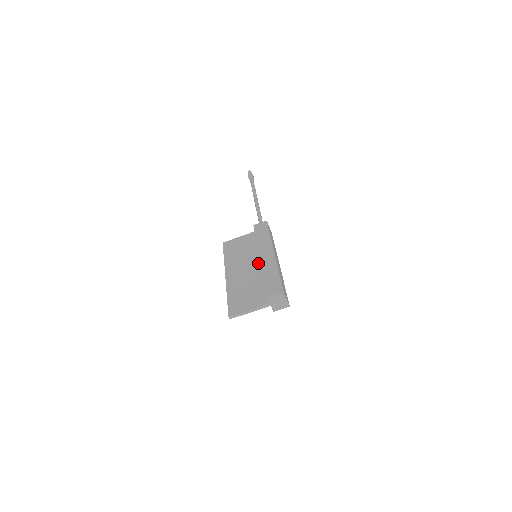
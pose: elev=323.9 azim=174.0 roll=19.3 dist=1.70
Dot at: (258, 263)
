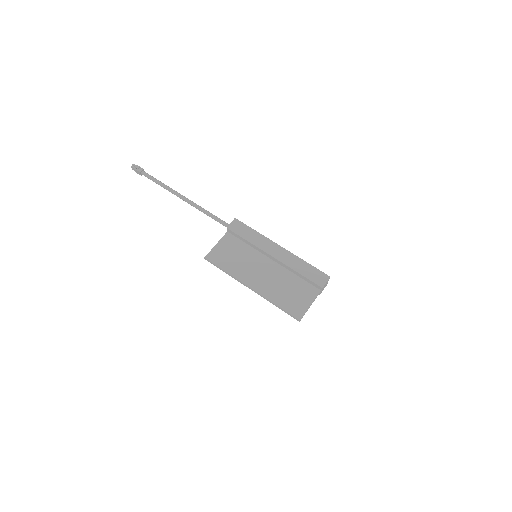
Dot at: (269, 262)
